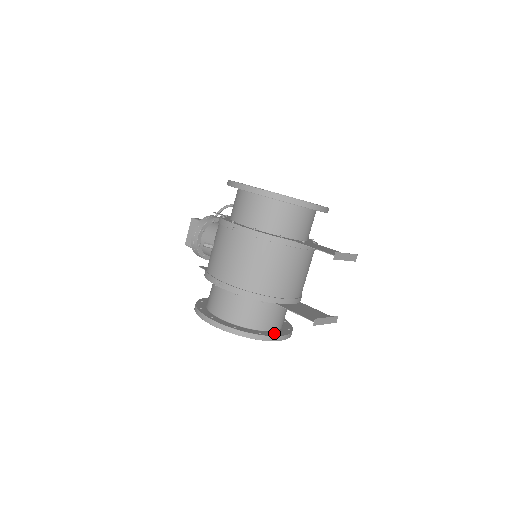
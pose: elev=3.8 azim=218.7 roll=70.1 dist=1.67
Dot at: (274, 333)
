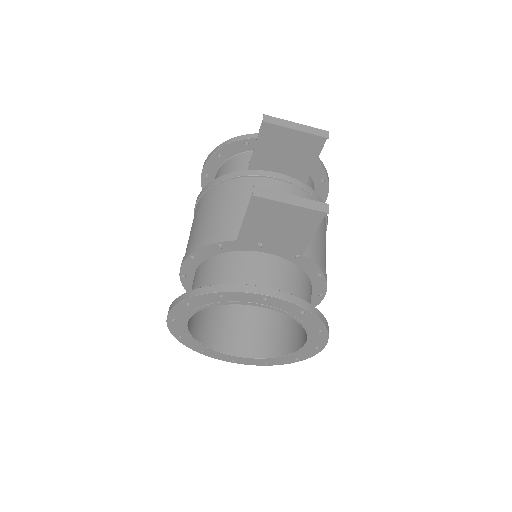
Dot at: occluded
